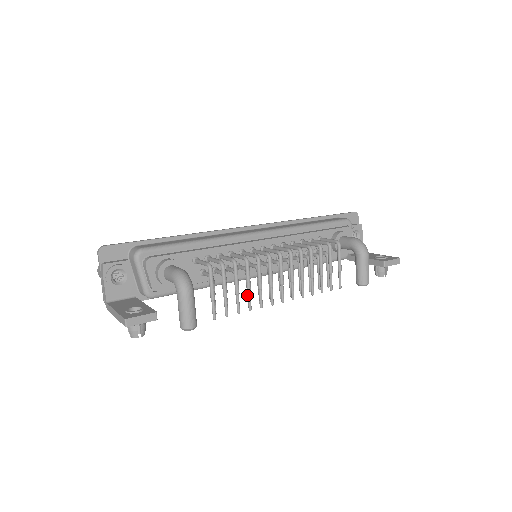
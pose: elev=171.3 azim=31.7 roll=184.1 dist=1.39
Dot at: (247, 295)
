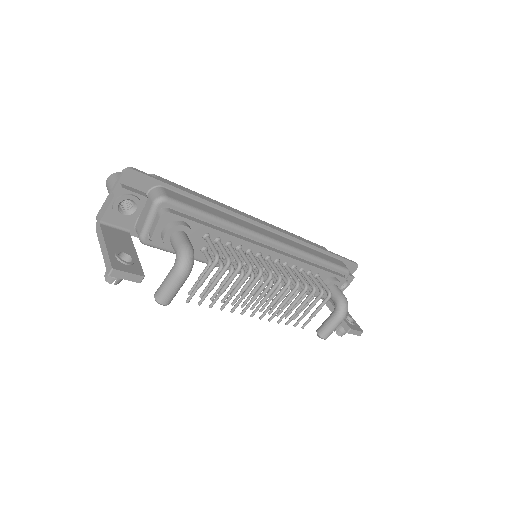
Dot at: (227, 293)
